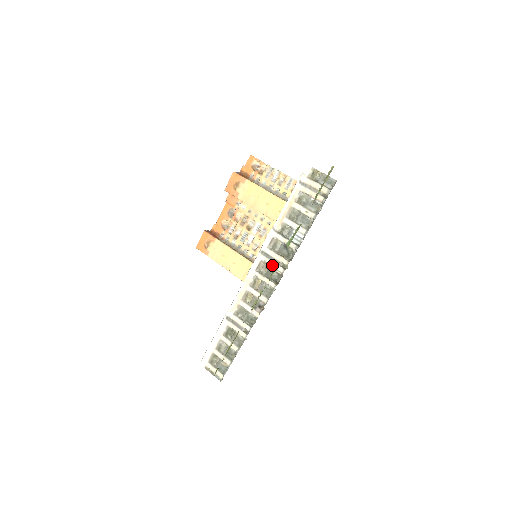
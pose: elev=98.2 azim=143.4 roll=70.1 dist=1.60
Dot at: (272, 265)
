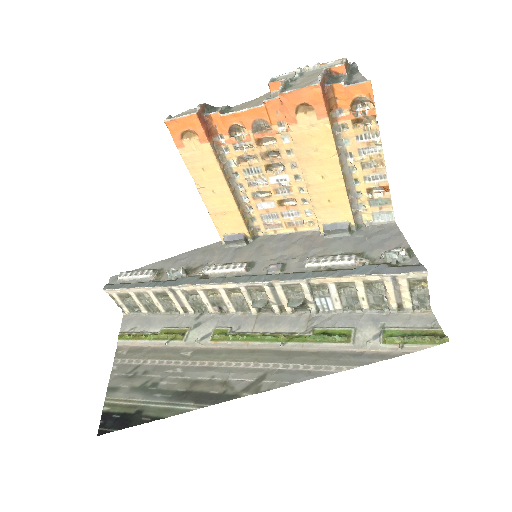
Dot at: (270, 299)
